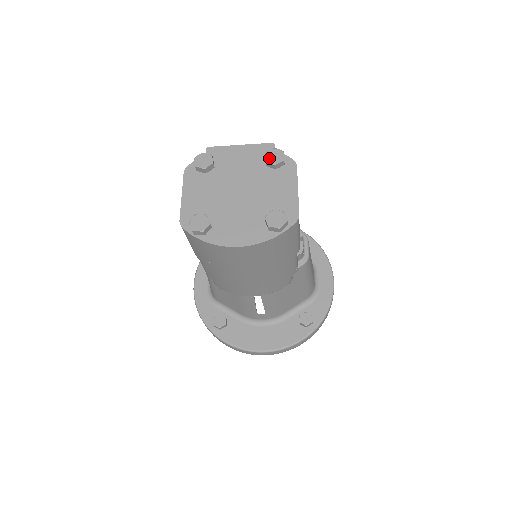
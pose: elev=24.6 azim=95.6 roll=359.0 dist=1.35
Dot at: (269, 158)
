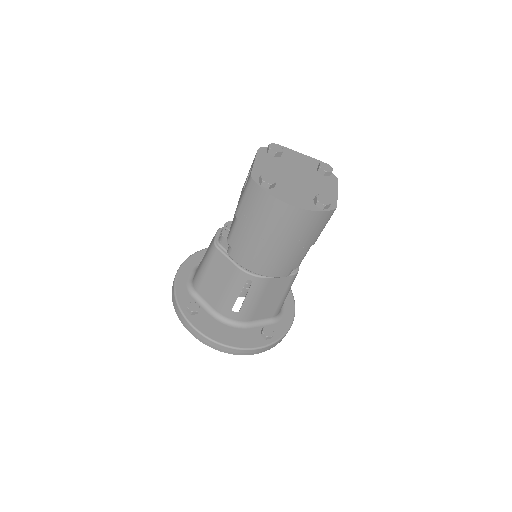
Dot at: (322, 166)
